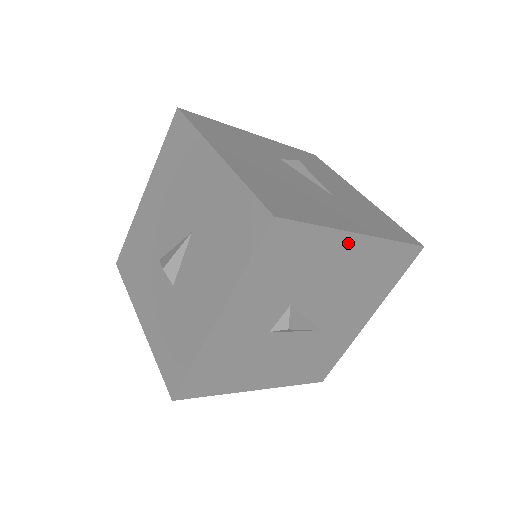
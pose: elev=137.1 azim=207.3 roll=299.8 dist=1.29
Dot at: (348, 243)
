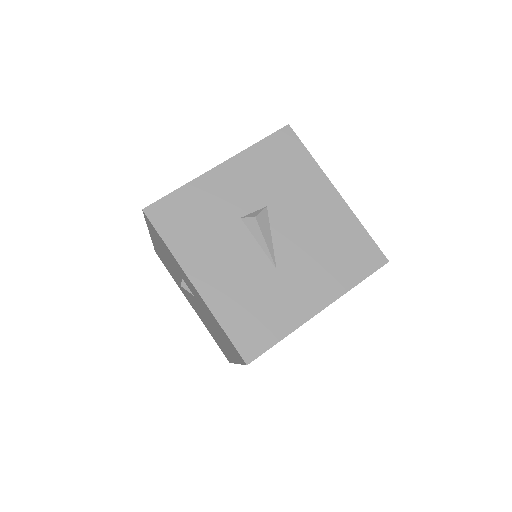
Dot at: (326, 190)
